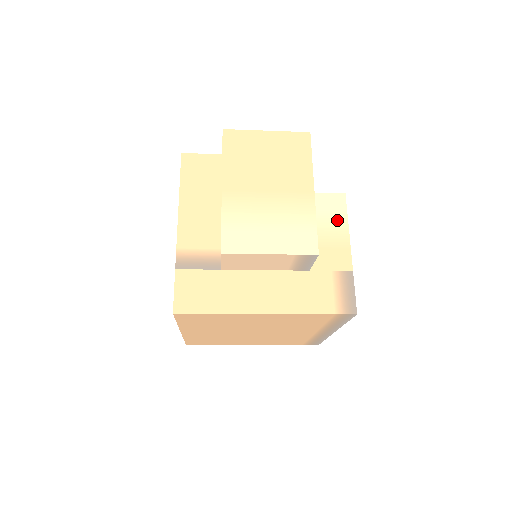
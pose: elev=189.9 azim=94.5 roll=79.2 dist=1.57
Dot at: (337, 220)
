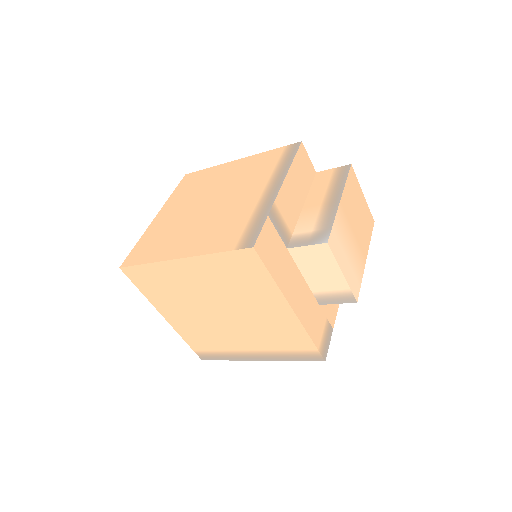
Dot at: occluded
